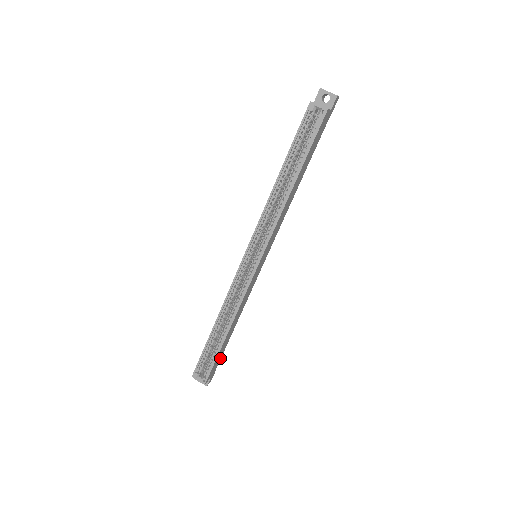
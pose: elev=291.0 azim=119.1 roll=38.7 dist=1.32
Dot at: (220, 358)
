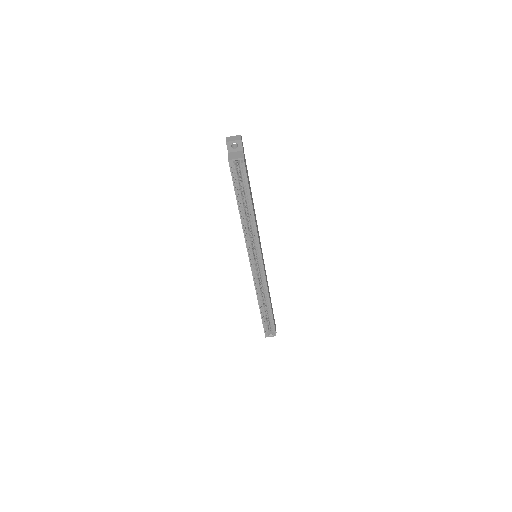
Dot at: (273, 315)
